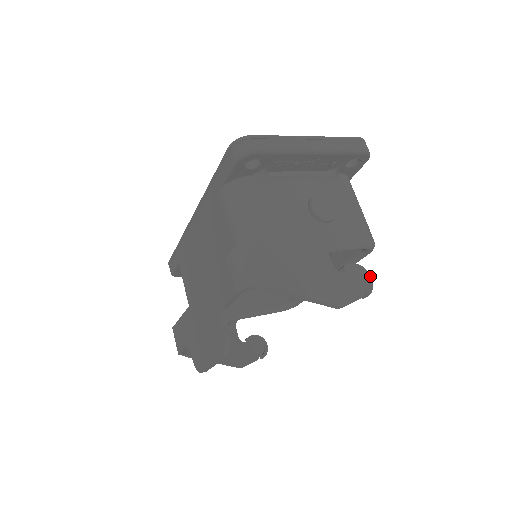
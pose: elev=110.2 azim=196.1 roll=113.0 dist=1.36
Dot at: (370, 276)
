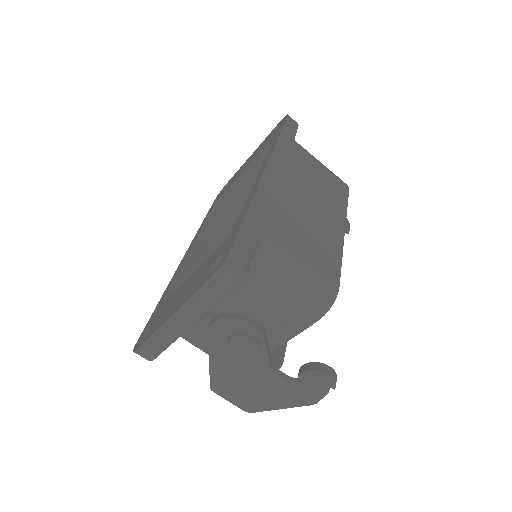
Dot at: (327, 375)
